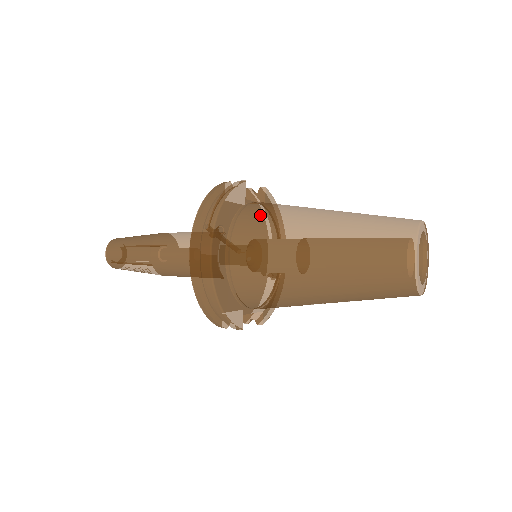
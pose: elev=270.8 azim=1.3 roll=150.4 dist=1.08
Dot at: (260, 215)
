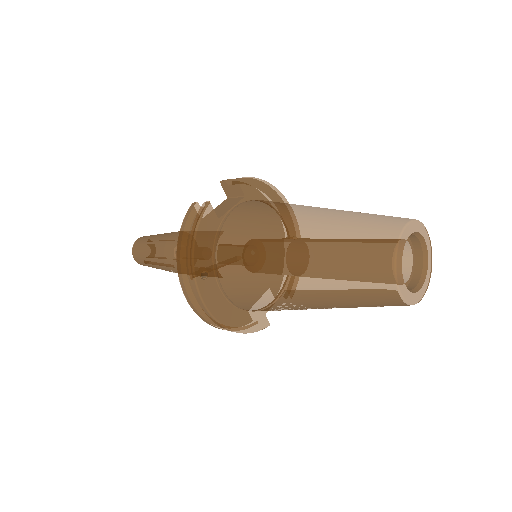
Dot at: (235, 246)
